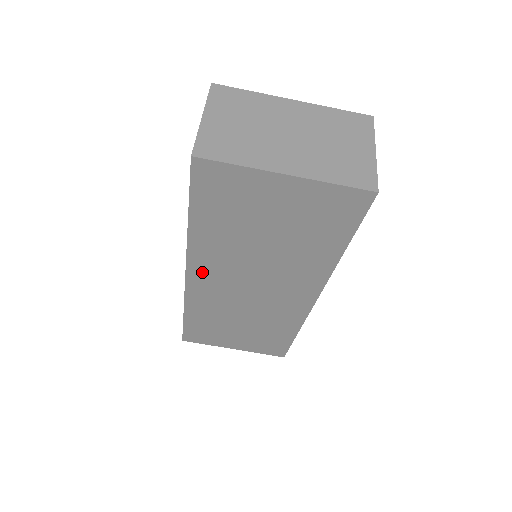
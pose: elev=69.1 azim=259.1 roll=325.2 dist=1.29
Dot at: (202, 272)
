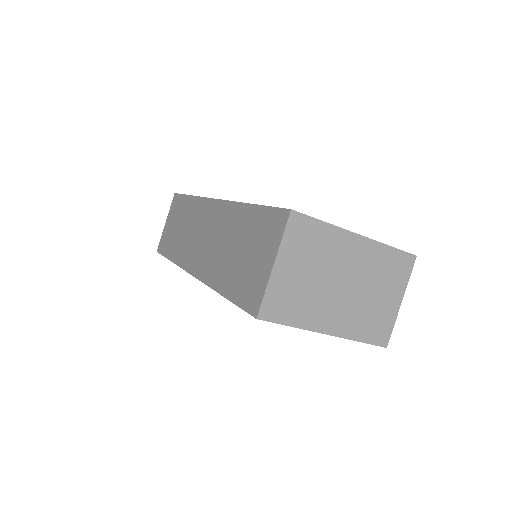
Dot at: occluded
